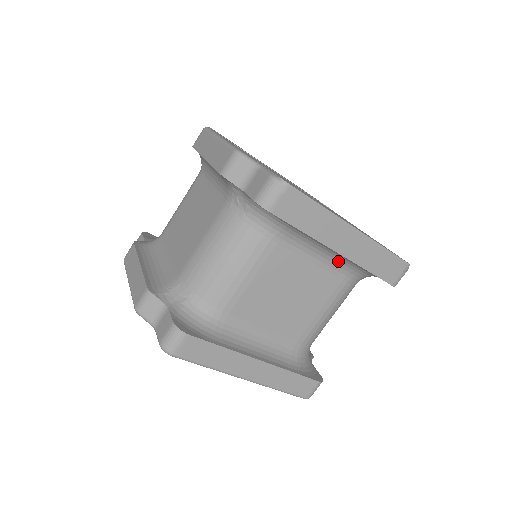
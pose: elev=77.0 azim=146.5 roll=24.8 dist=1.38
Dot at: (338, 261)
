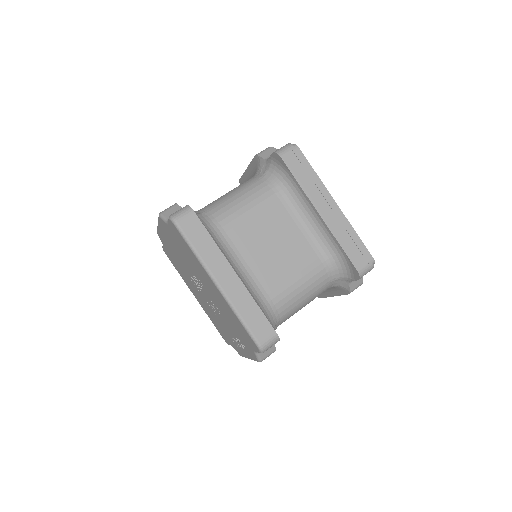
Dot at: (318, 235)
